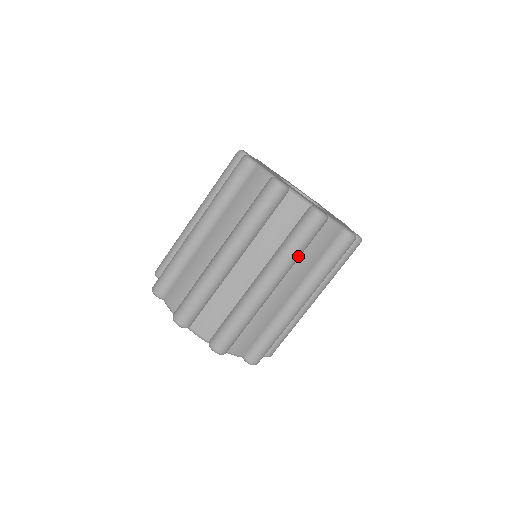
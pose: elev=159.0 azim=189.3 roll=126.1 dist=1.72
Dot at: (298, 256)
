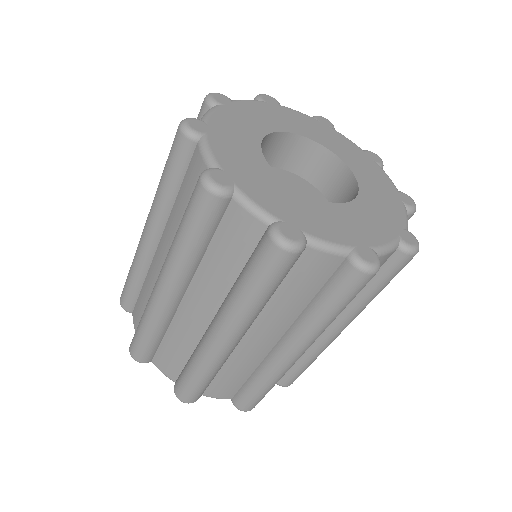
Dot at: (189, 251)
